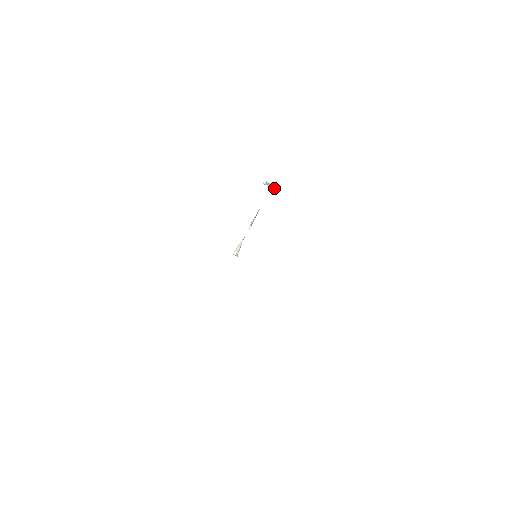
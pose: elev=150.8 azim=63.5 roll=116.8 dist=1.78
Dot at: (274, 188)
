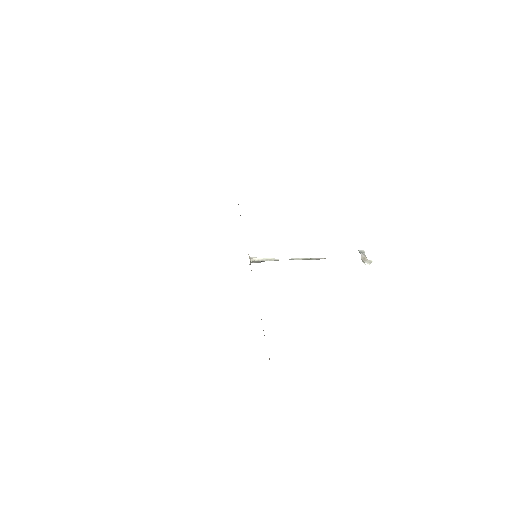
Dot at: (365, 260)
